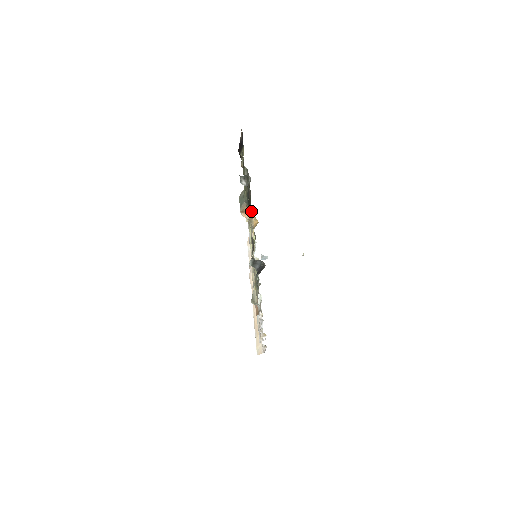
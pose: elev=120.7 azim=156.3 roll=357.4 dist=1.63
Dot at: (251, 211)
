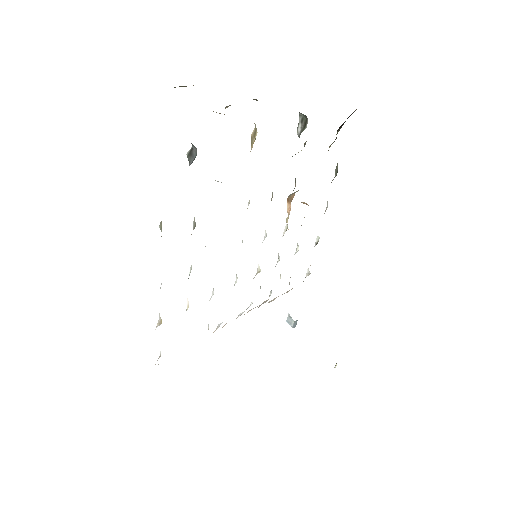
Dot at: (315, 245)
